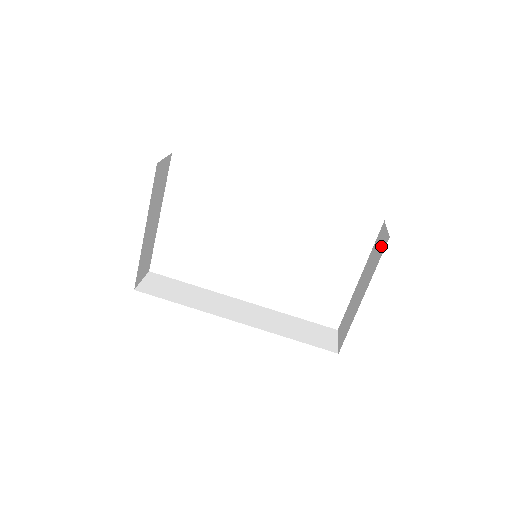
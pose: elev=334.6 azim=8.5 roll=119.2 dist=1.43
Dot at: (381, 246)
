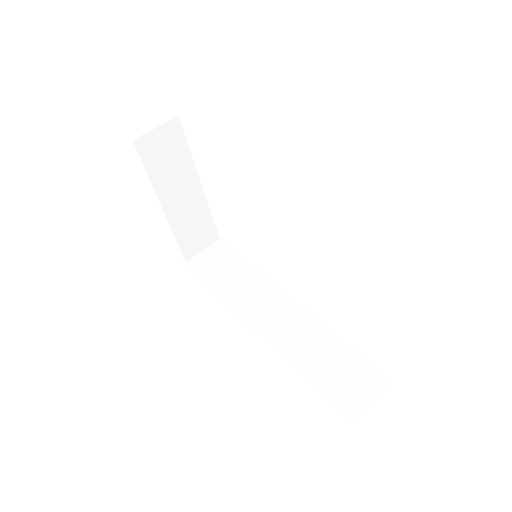
Dot at: occluded
